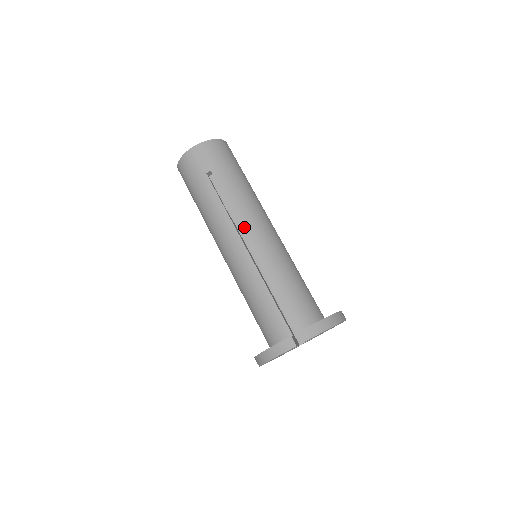
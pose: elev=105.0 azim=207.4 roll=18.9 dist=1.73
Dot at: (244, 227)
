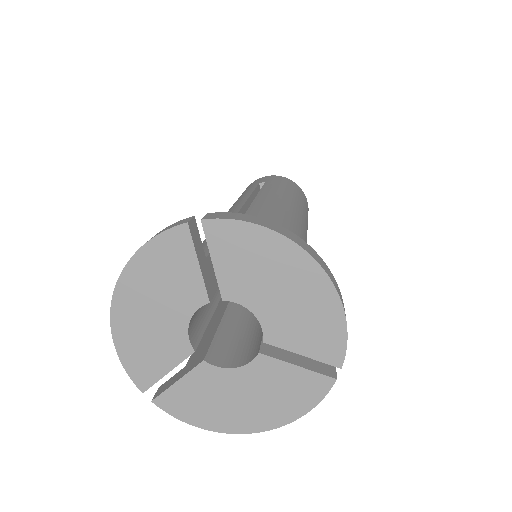
Dot at: (258, 199)
